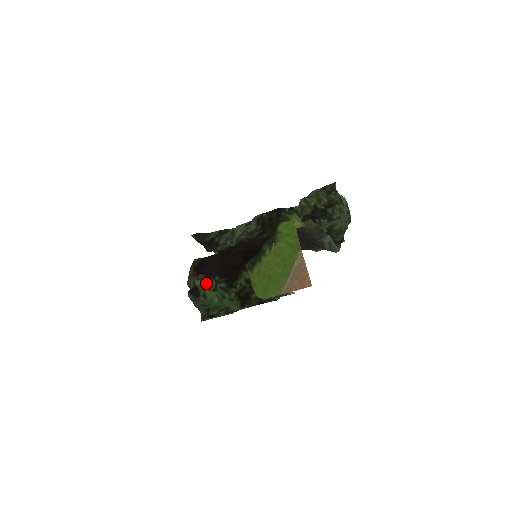
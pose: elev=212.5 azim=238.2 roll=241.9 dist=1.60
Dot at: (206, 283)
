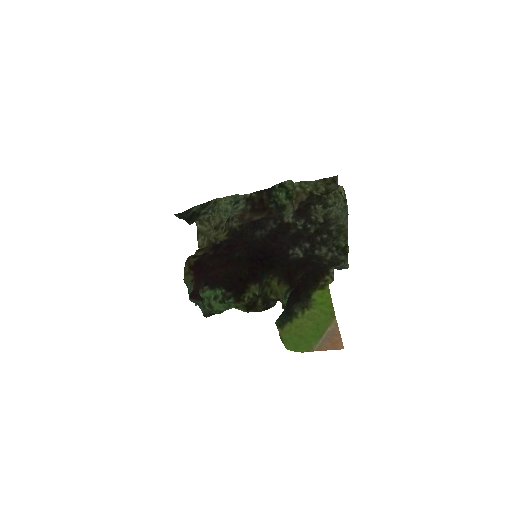
Dot at: (210, 293)
